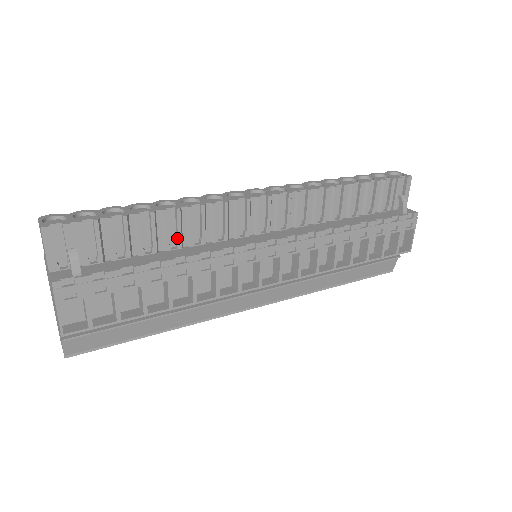
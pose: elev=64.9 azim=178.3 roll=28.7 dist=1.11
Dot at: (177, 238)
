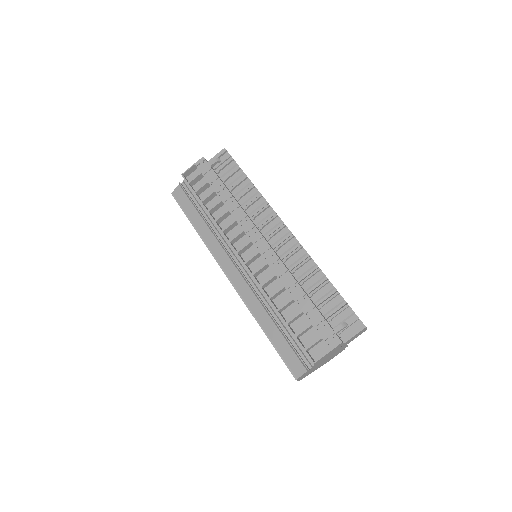
Dot at: (244, 200)
